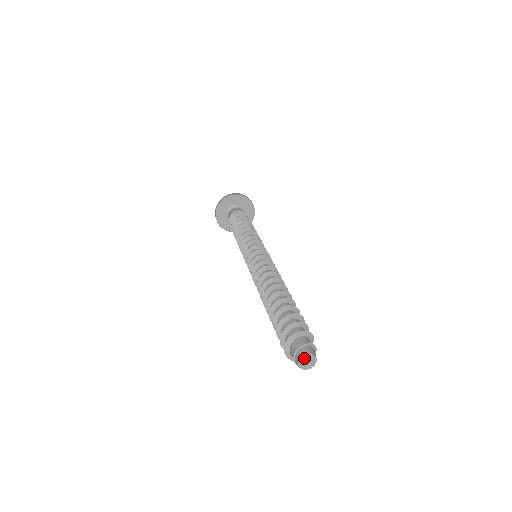
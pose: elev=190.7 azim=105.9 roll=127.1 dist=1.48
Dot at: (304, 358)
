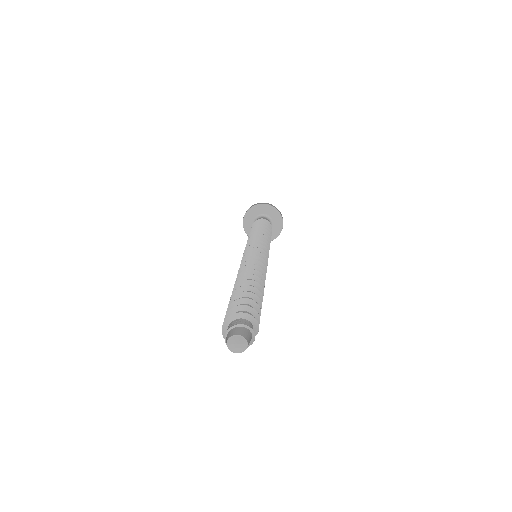
Dot at: (232, 340)
